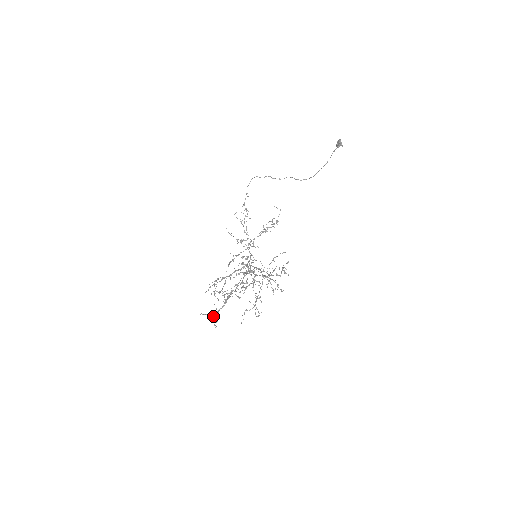
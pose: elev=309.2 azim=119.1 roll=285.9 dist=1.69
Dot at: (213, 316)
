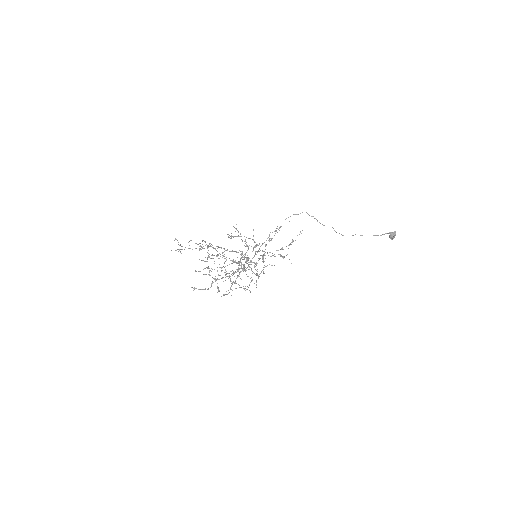
Dot at: (182, 249)
